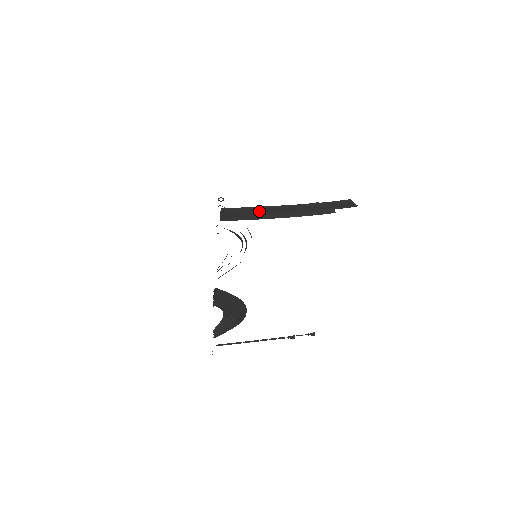
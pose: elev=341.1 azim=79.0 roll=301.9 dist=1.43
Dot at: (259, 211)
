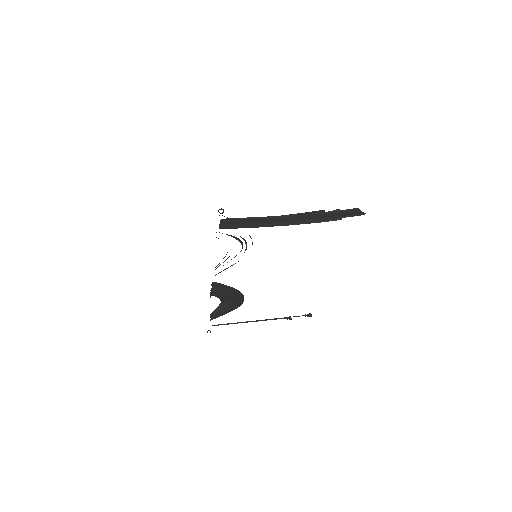
Dot at: (261, 221)
